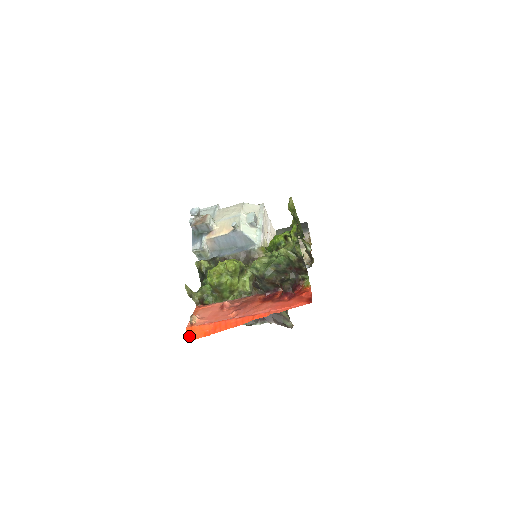
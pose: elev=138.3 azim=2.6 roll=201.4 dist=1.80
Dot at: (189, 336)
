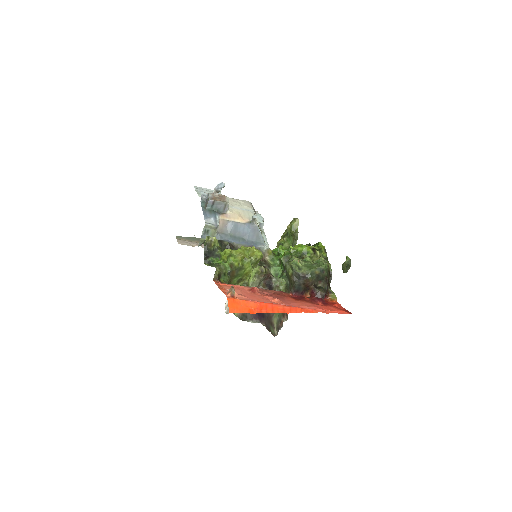
Dot at: (231, 307)
